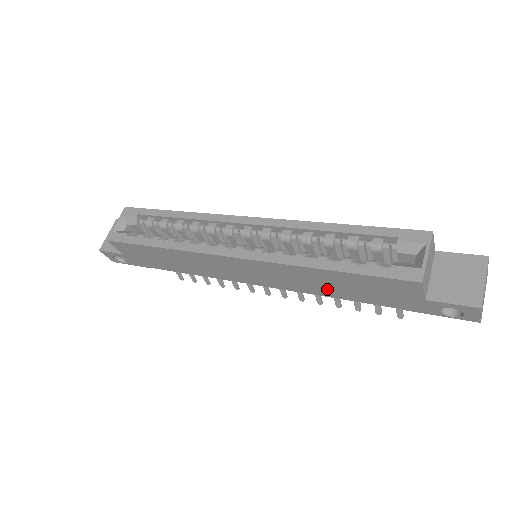
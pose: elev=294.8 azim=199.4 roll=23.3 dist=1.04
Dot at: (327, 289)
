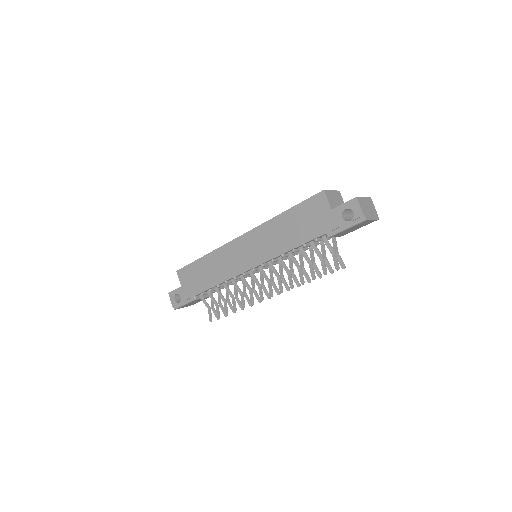
Dot at: (287, 239)
